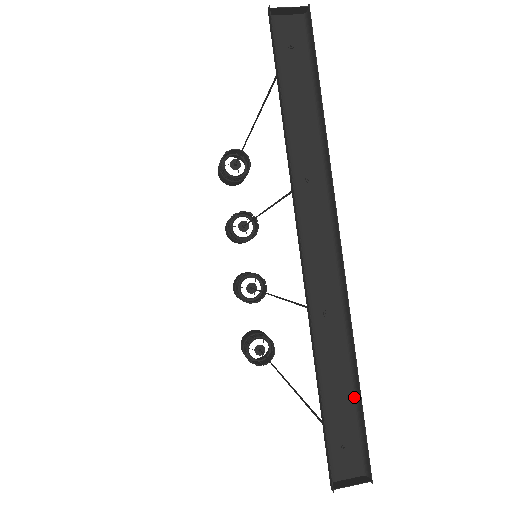
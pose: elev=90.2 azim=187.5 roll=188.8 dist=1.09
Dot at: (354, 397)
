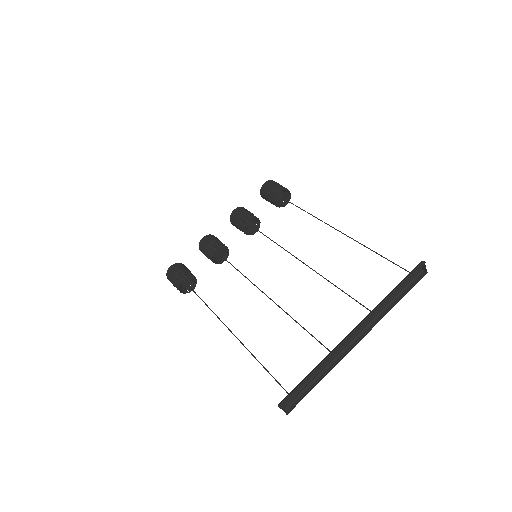
Dot at: (309, 385)
